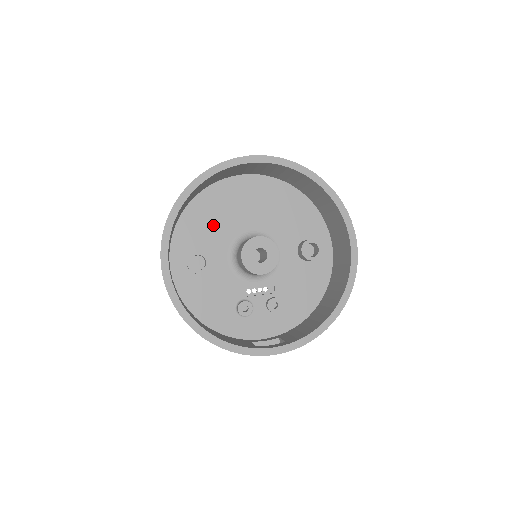
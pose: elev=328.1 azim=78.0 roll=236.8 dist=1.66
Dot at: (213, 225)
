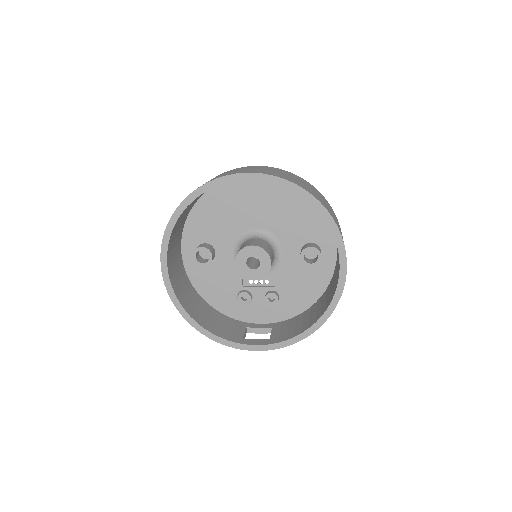
Dot at: (221, 220)
